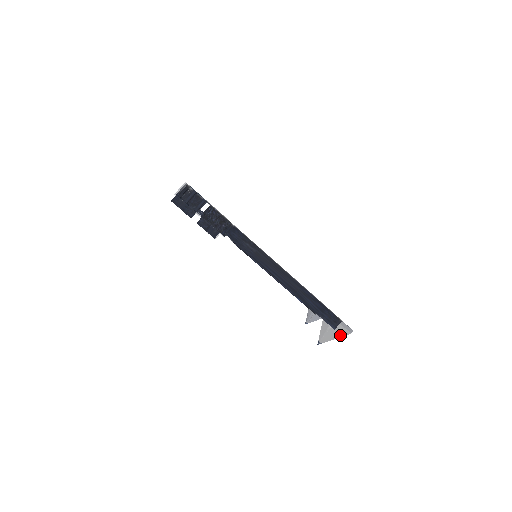
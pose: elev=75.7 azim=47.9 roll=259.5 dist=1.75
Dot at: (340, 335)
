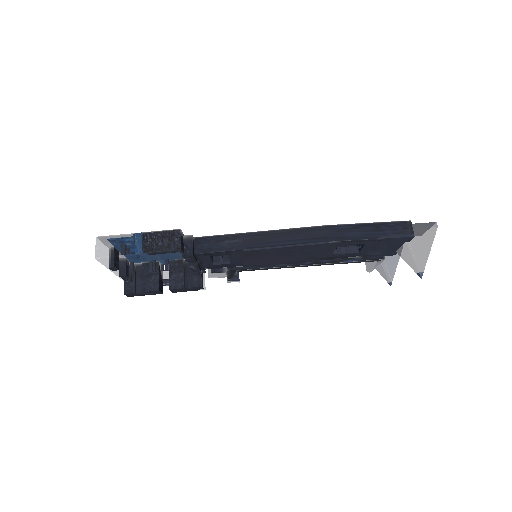
Dot at: (429, 241)
